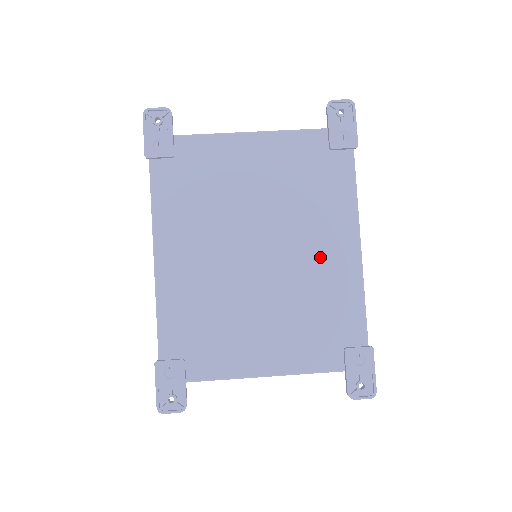
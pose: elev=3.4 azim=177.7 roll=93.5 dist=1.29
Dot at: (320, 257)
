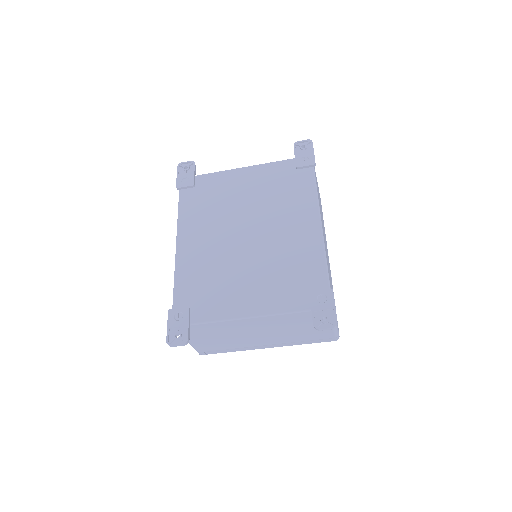
Dot at: (291, 233)
